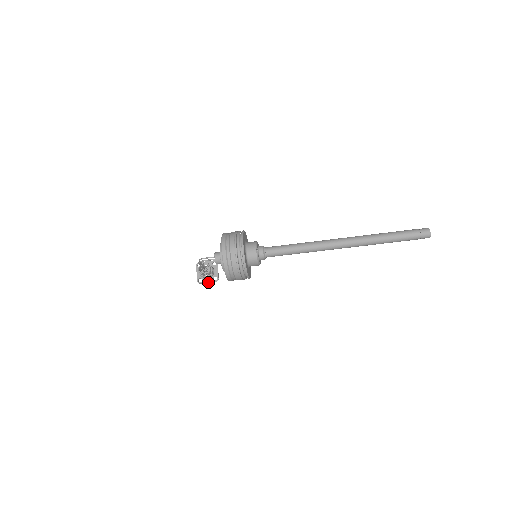
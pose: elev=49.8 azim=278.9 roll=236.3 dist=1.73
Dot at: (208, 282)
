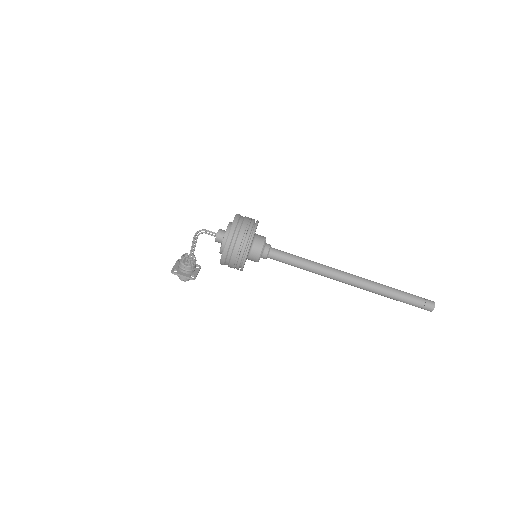
Dot at: (183, 275)
